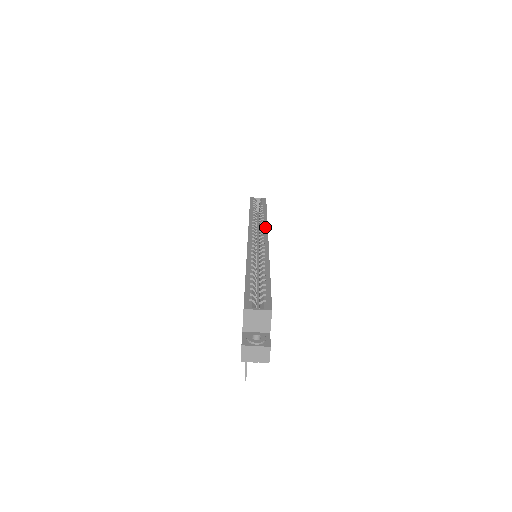
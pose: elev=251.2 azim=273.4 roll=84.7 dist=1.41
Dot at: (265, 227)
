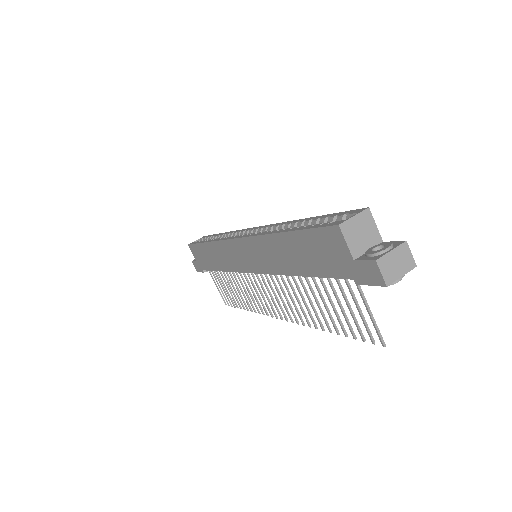
Dot at: (239, 230)
